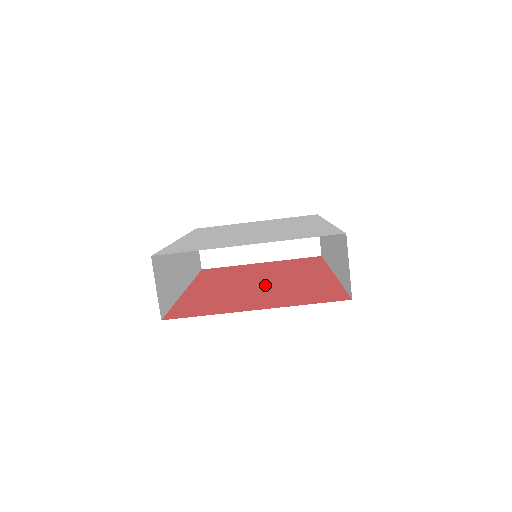
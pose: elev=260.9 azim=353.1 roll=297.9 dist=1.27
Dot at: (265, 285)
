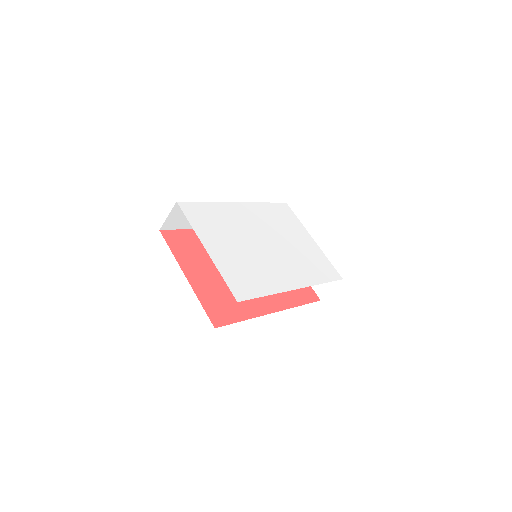
Dot at: occluded
